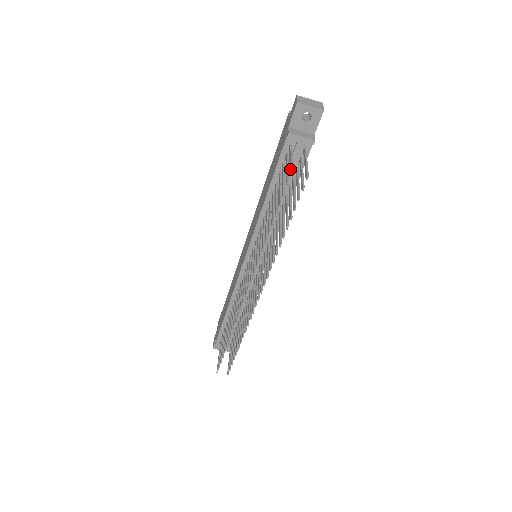
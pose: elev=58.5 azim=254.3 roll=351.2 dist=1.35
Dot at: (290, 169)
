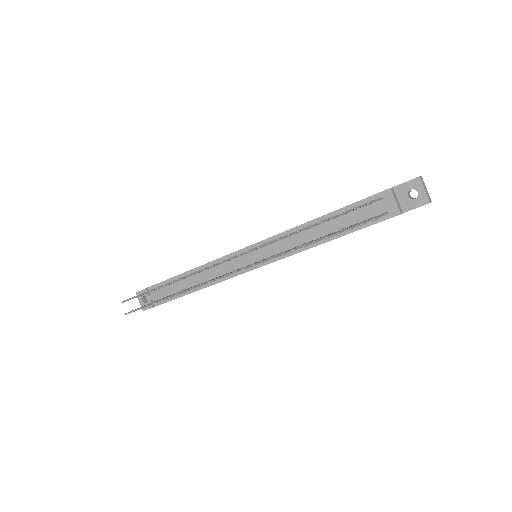
Dot at: (369, 201)
